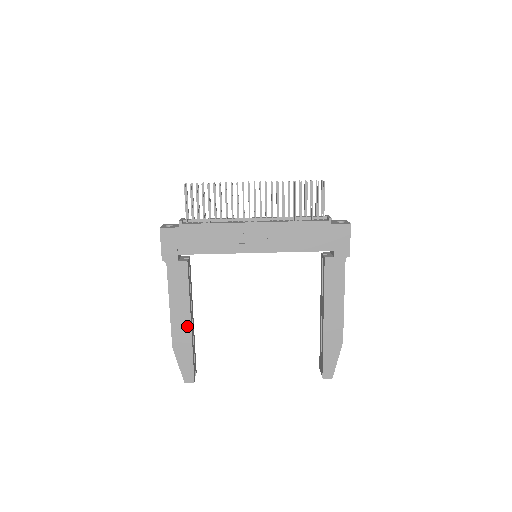
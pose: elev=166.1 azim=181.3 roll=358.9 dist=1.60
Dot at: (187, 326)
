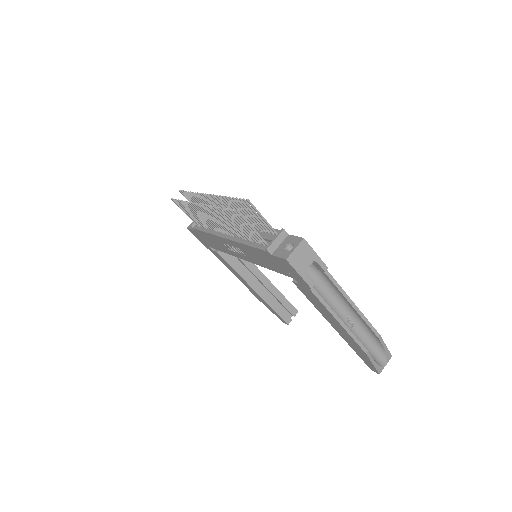
Dot at: (254, 291)
